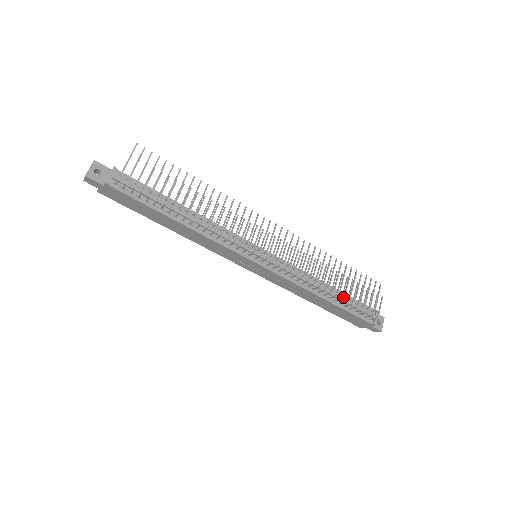
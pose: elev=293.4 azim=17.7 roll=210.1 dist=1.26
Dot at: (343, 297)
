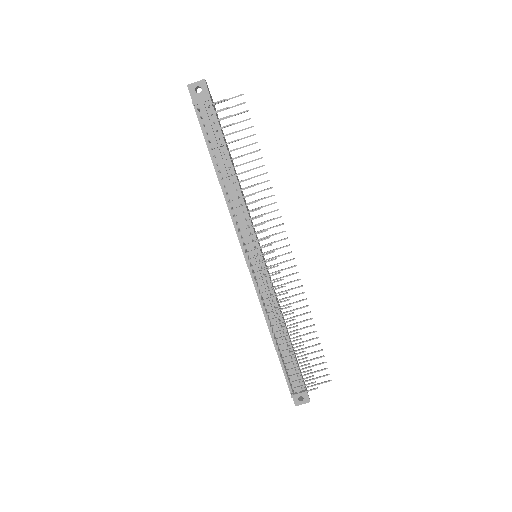
Dot at: (289, 353)
